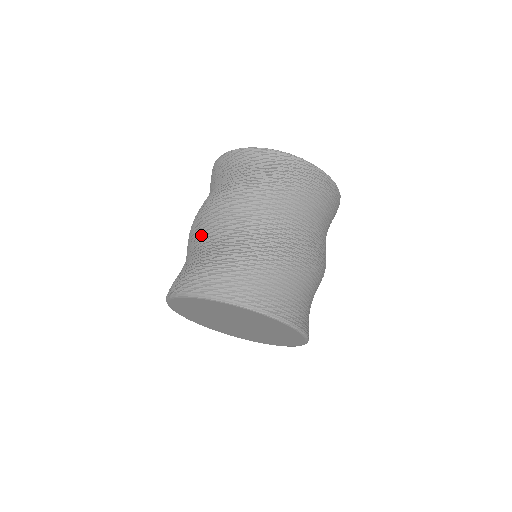
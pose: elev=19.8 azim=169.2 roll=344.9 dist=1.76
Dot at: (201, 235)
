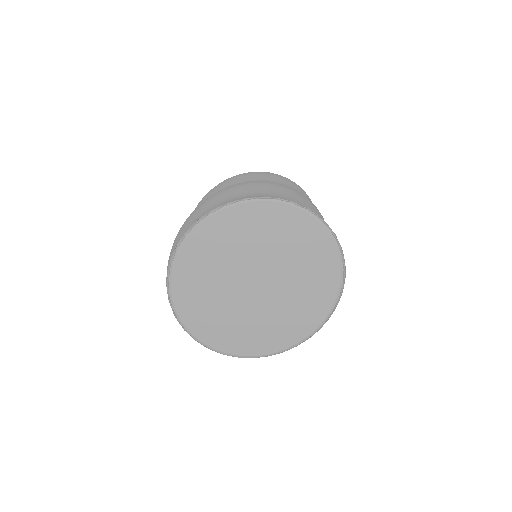
Dot at: occluded
